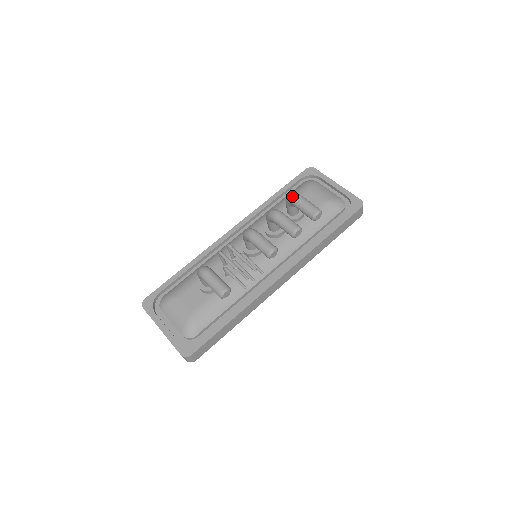
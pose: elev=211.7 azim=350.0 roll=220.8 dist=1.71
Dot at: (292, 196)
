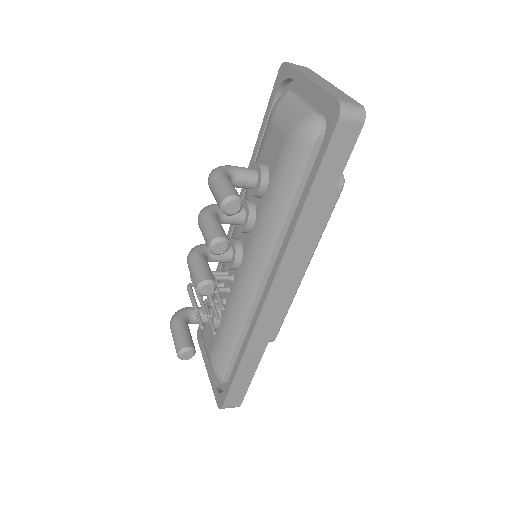
Dot at: occluded
